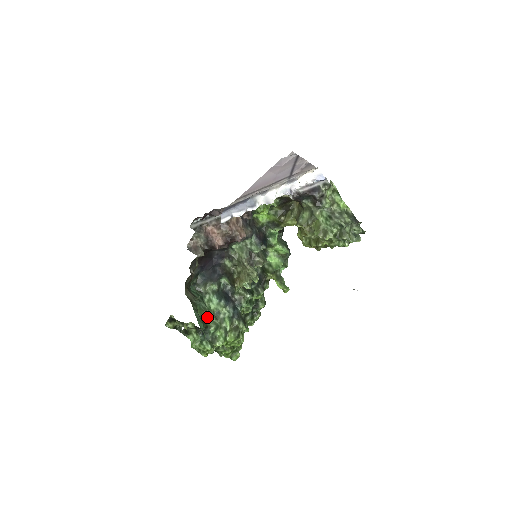
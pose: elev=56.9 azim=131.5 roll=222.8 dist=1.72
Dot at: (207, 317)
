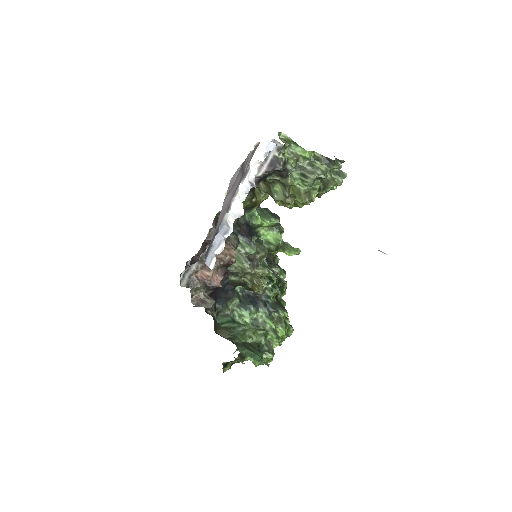
Dot at: (252, 337)
